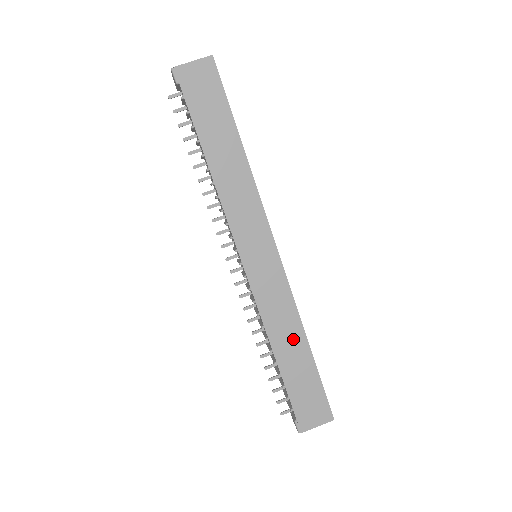
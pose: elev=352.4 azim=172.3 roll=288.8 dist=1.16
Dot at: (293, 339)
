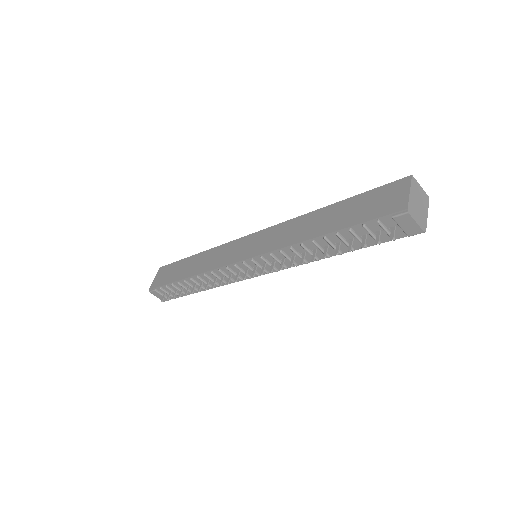
Dot at: (313, 221)
